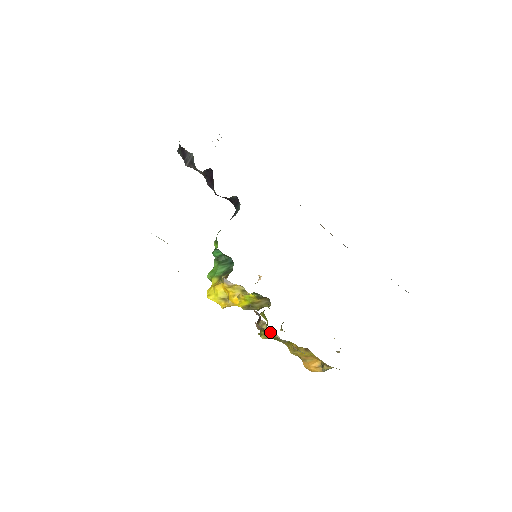
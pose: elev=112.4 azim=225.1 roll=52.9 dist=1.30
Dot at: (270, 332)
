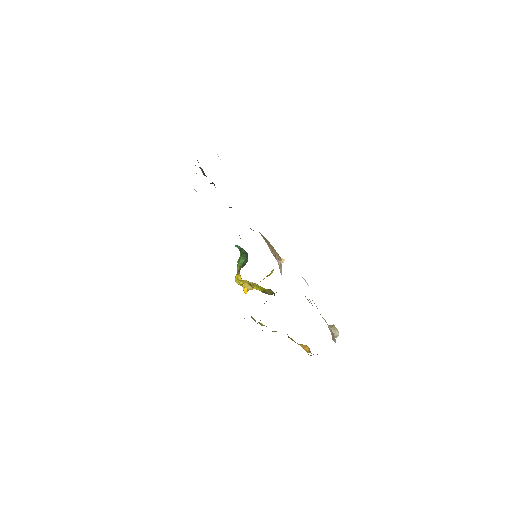
Dot at: occluded
